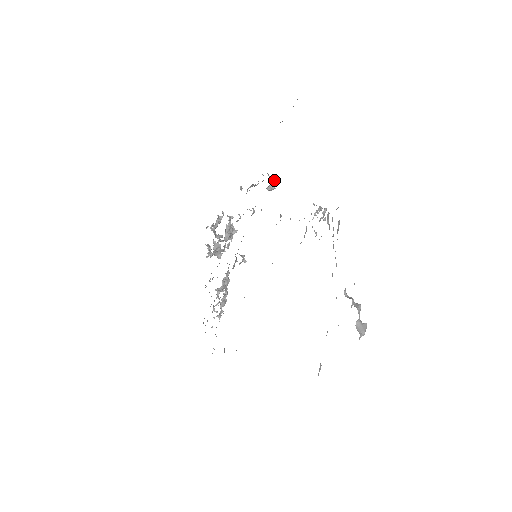
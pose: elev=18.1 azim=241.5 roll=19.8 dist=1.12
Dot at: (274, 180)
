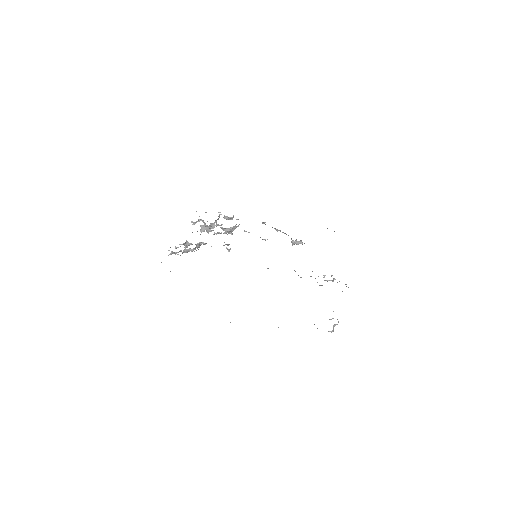
Dot at: (300, 242)
